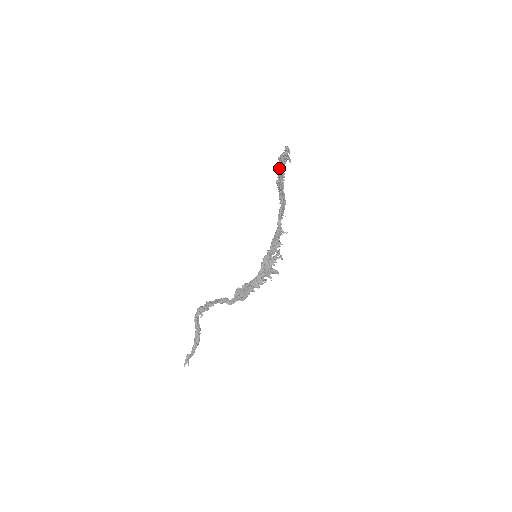
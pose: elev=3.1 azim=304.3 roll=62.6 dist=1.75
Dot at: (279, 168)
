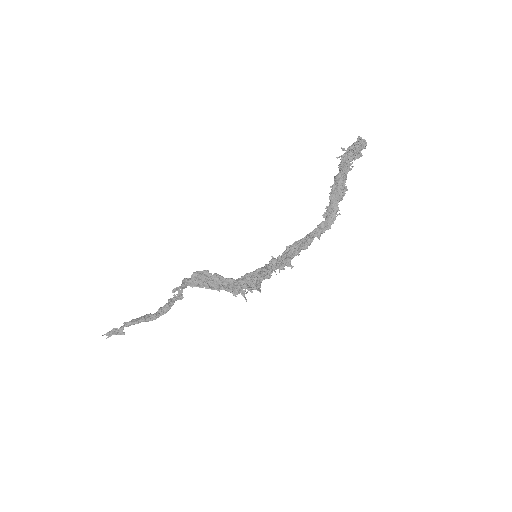
Dot at: occluded
